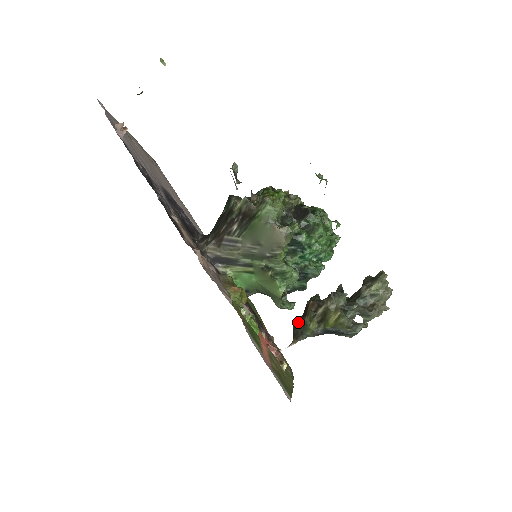
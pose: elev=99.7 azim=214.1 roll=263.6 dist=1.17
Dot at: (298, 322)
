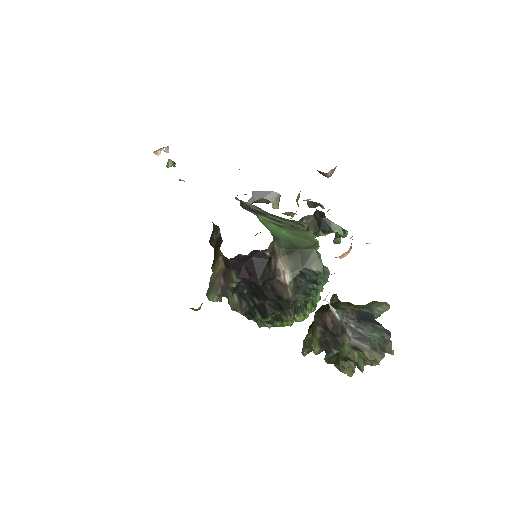
Dot at: (322, 305)
